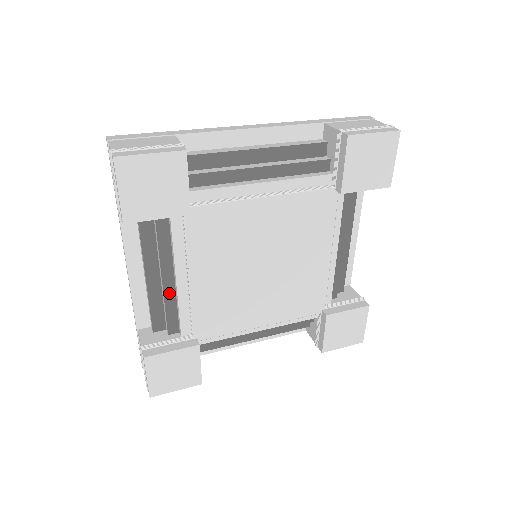
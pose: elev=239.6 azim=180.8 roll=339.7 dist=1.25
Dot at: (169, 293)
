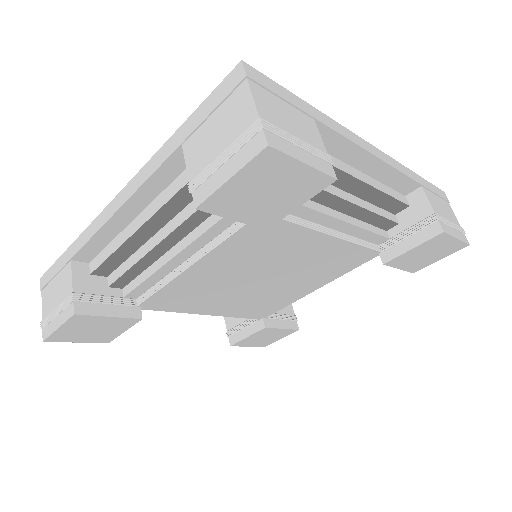
Dot at: (150, 258)
